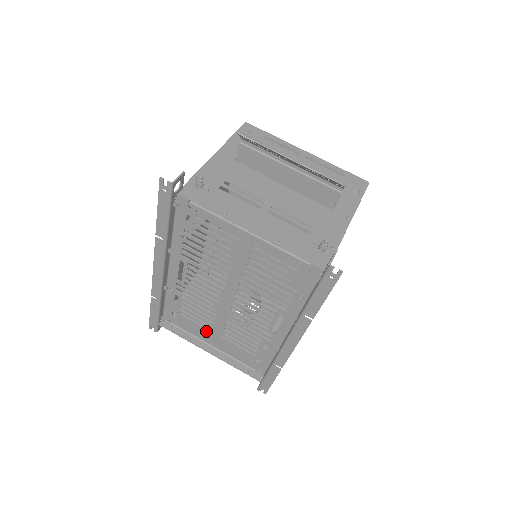
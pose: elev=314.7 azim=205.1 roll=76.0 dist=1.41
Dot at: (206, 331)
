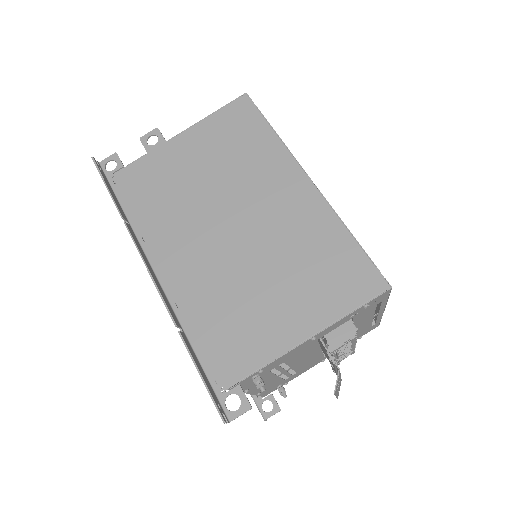
Dot at: occluded
